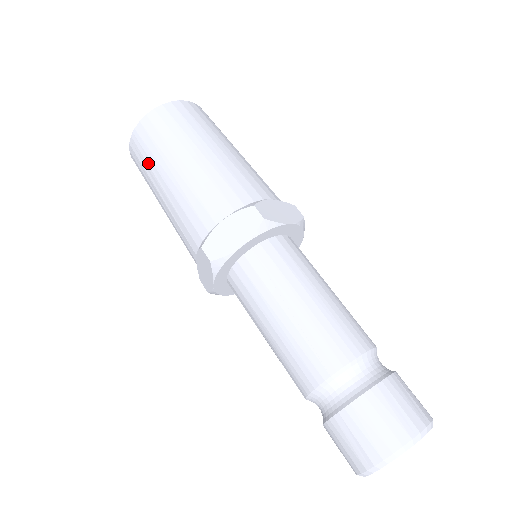
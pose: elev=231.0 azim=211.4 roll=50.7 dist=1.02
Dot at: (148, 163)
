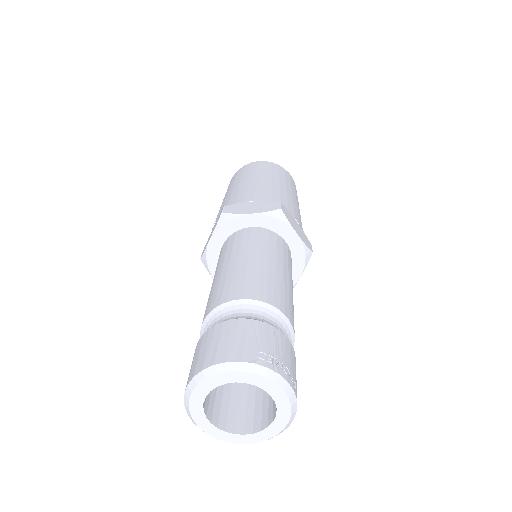
Dot at: occluded
